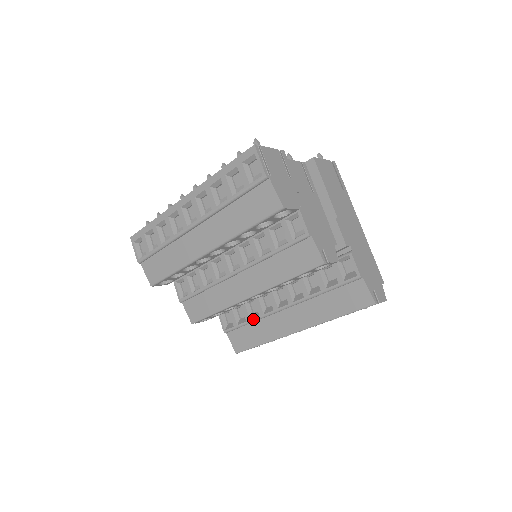
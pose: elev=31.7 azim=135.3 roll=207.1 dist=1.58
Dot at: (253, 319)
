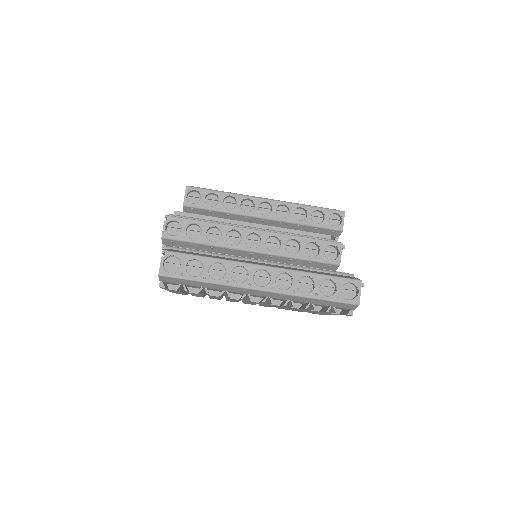
Dot at: occluded
